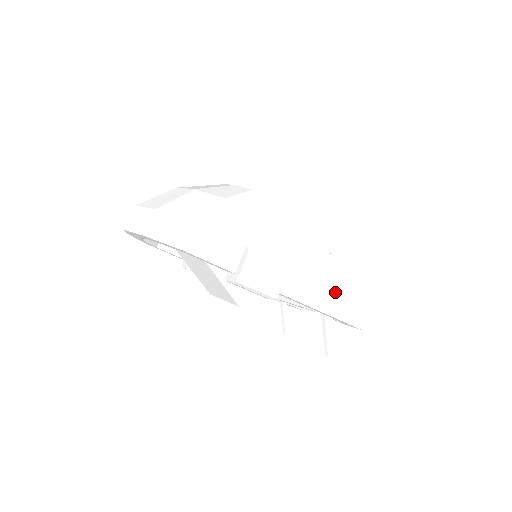
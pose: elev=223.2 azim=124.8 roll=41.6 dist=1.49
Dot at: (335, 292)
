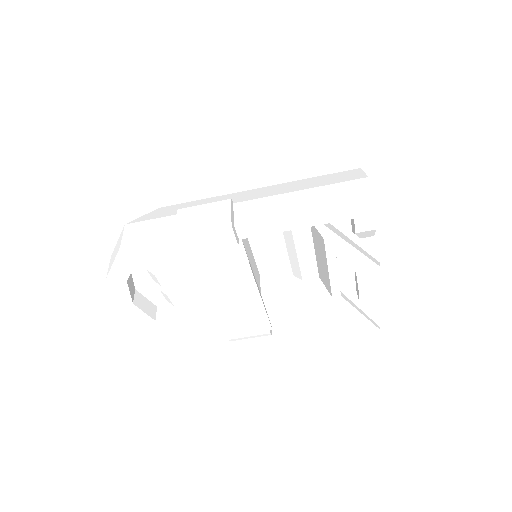
Dot at: (309, 190)
